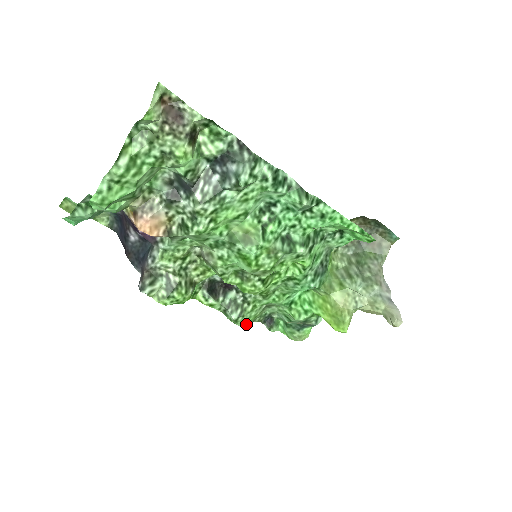
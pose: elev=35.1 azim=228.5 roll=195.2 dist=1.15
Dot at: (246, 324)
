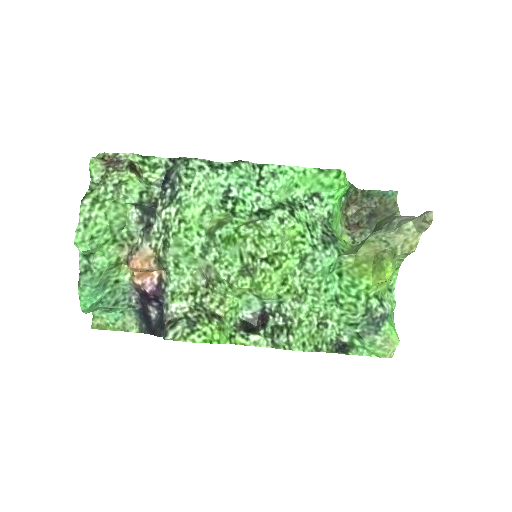
Dot at: (306, 347)
